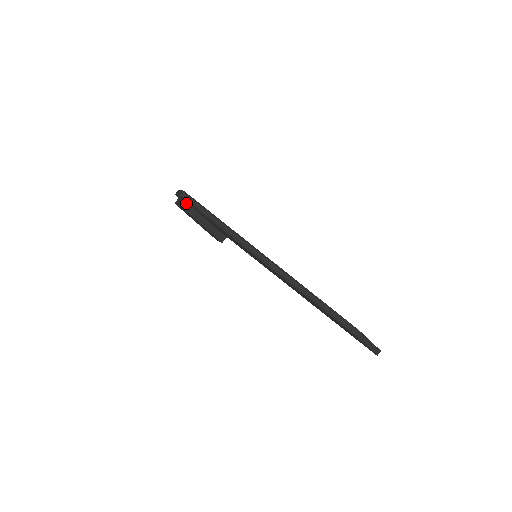
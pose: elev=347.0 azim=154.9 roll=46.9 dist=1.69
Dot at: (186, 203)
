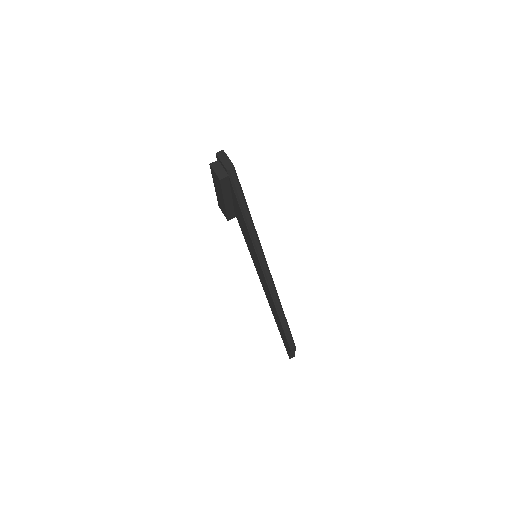
Dot at: (227, 180)
